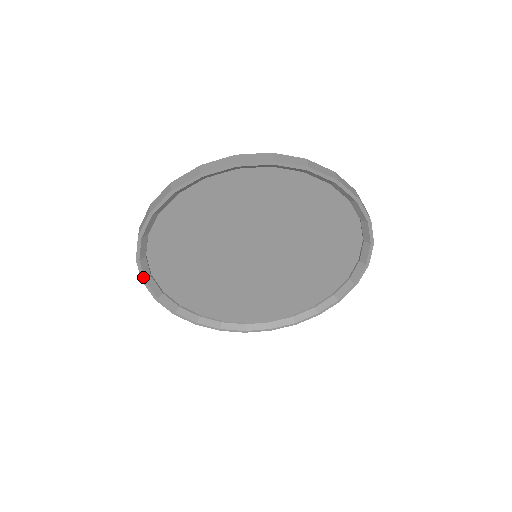
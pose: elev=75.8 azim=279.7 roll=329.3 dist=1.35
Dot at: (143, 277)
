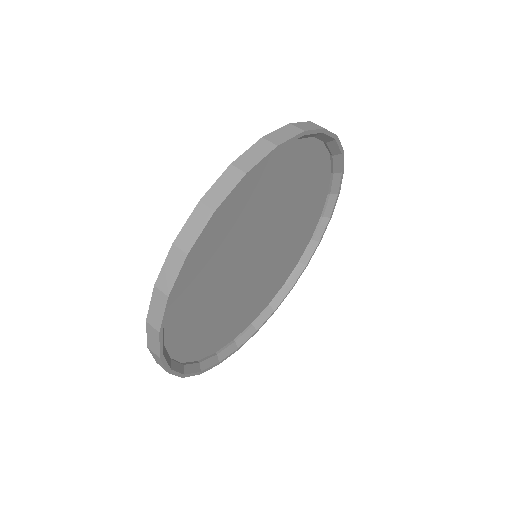
Dot at: (168, 368)
